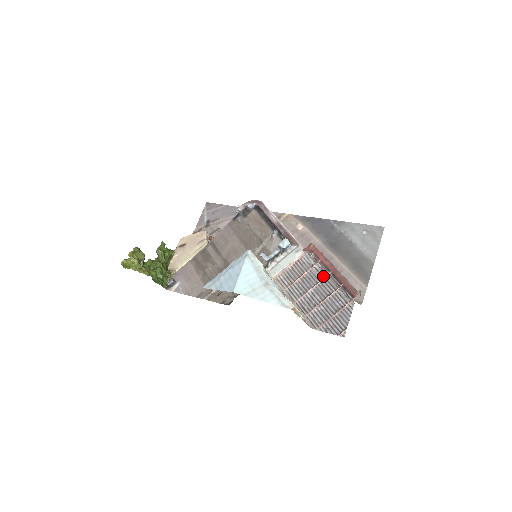
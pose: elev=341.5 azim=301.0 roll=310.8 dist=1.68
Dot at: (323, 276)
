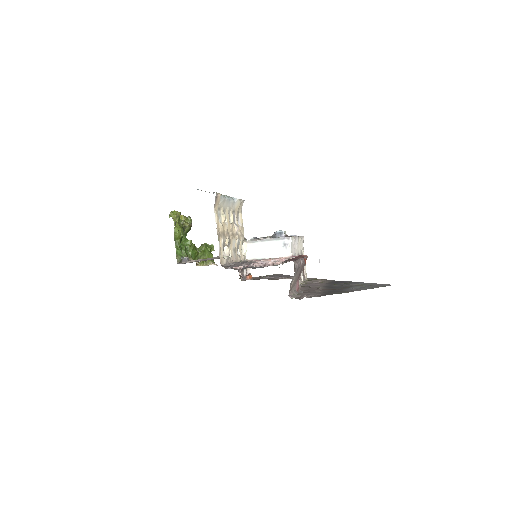
Dot at: occluded
